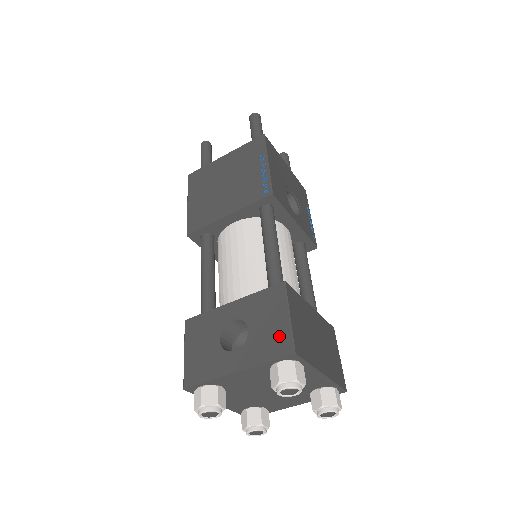
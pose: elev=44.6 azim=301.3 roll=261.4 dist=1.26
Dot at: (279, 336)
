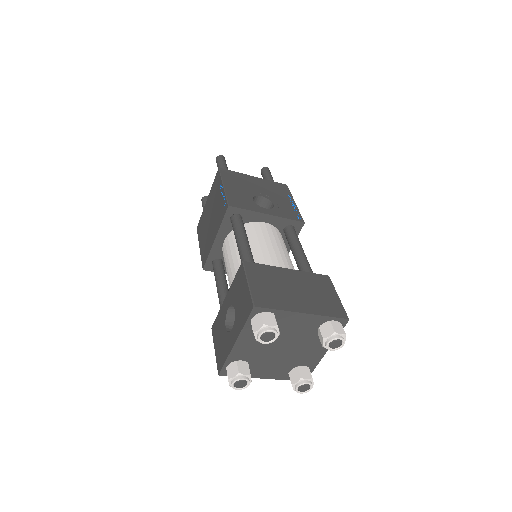
Dot at: (246, 301)
